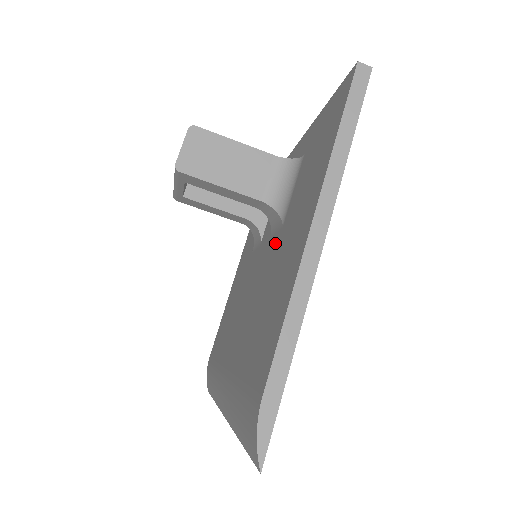
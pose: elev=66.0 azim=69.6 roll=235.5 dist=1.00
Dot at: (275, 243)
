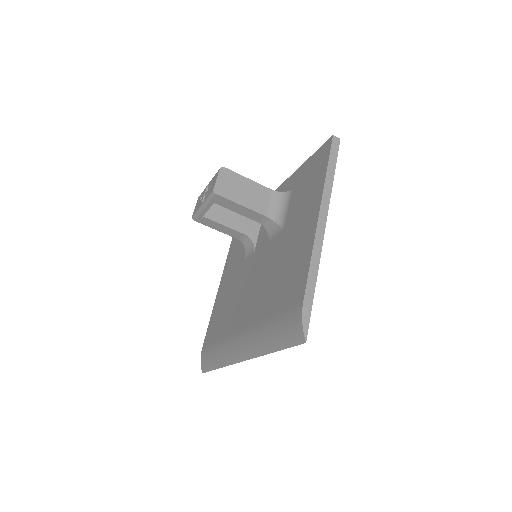
Dot at: (278, 241)
